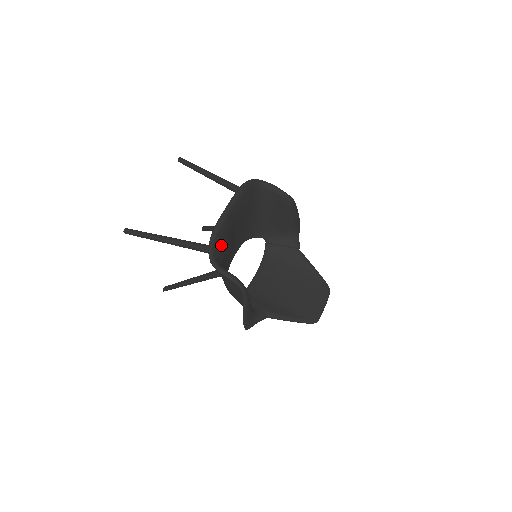
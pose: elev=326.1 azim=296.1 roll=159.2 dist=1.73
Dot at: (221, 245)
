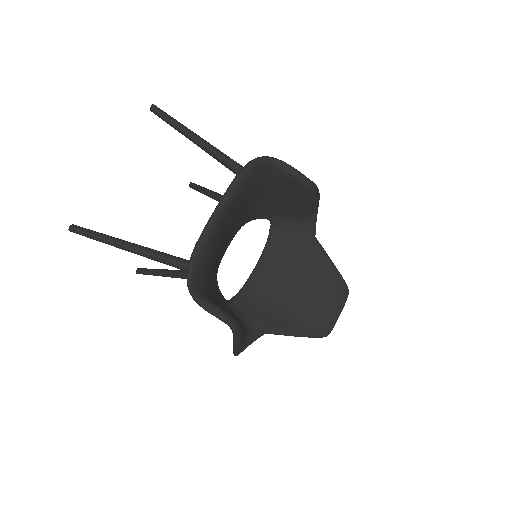
Dot at: (206, 263)
